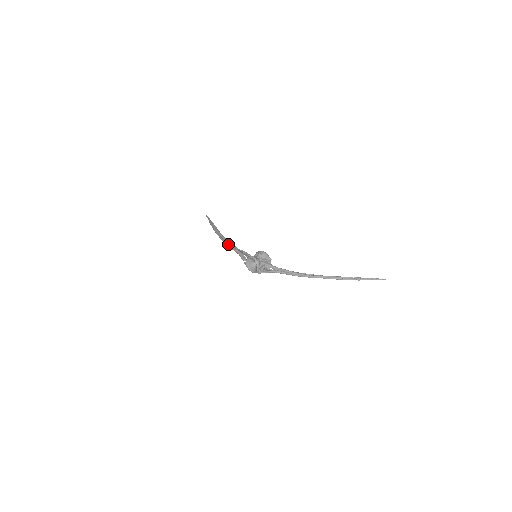
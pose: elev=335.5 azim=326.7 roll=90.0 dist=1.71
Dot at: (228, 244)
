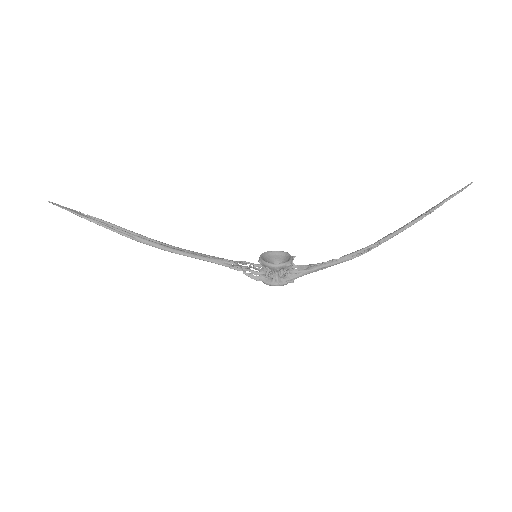
Dot at: (189, 255)
